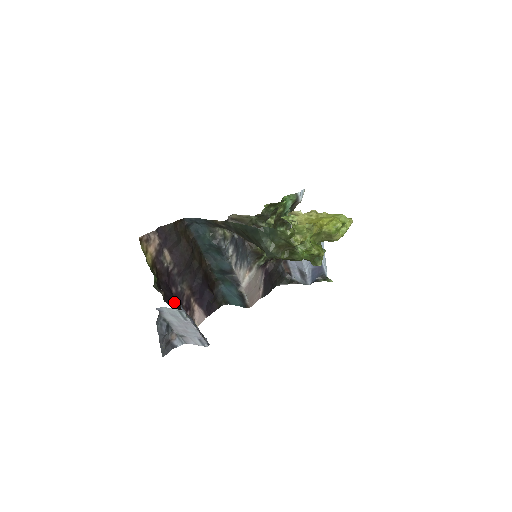
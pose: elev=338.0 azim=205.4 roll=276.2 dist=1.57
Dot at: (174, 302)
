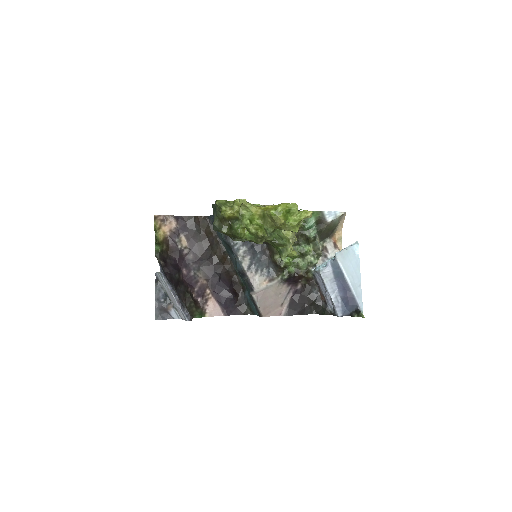
Dot at: (176, 277)
